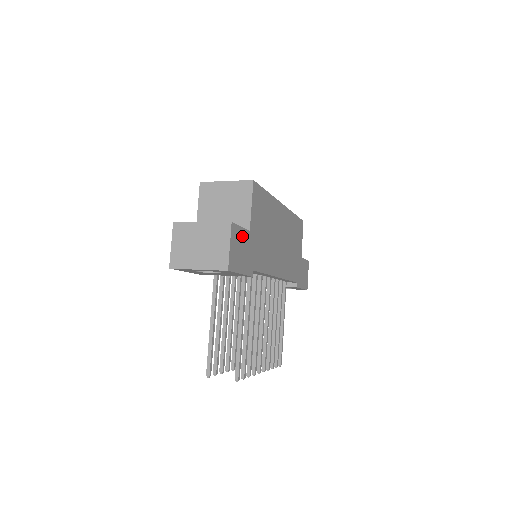
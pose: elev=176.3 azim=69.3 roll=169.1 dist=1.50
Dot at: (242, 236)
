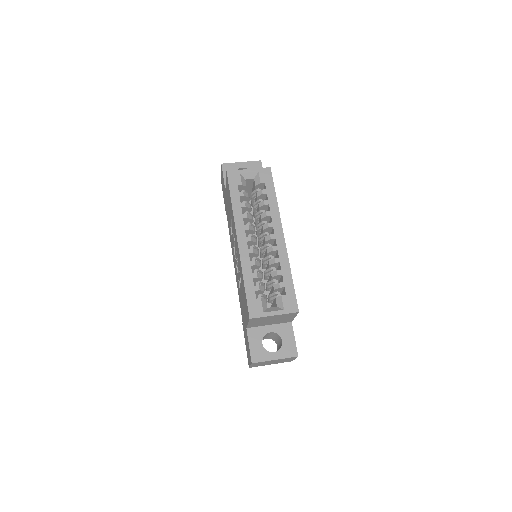
Dot at: occluded
